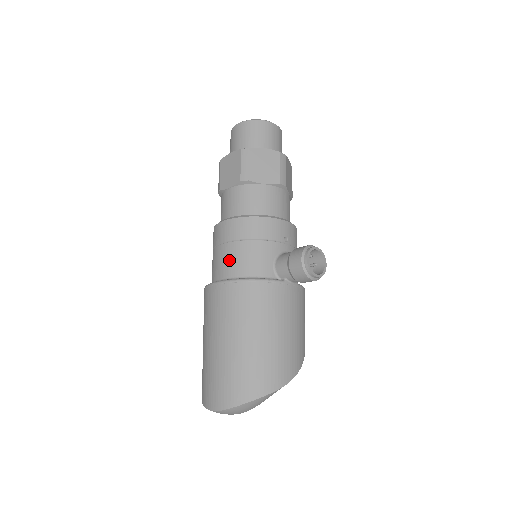
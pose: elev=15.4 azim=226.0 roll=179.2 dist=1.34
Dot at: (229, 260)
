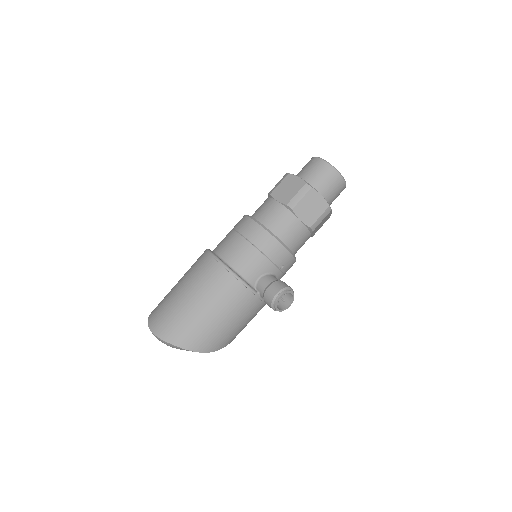
Dot at: (235, 250)
